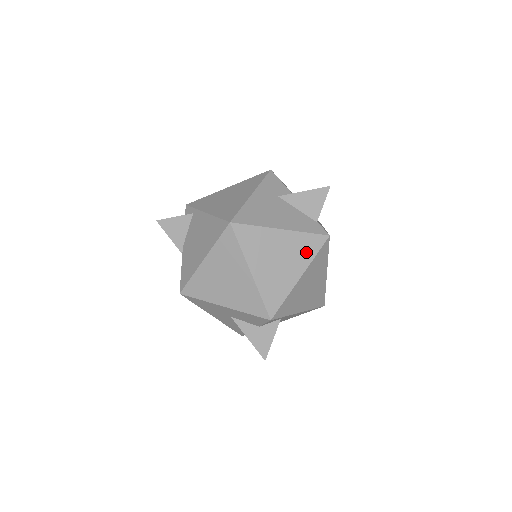
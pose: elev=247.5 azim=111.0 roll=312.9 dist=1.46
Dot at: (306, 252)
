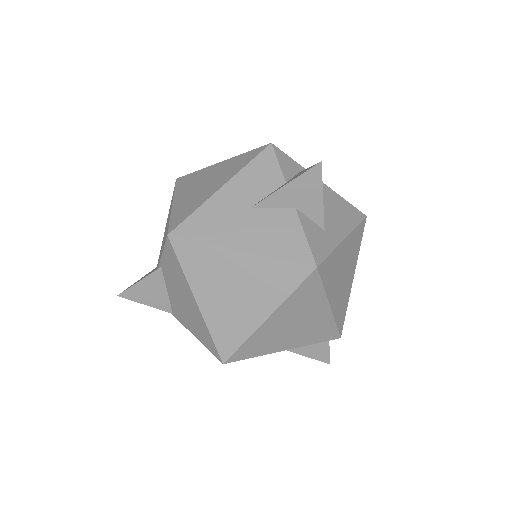
Dot at: occluded
